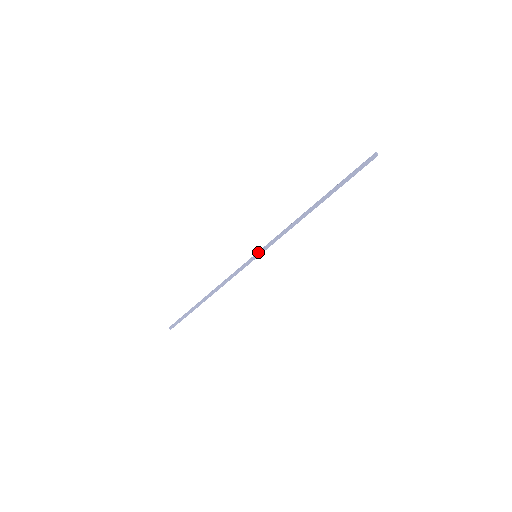
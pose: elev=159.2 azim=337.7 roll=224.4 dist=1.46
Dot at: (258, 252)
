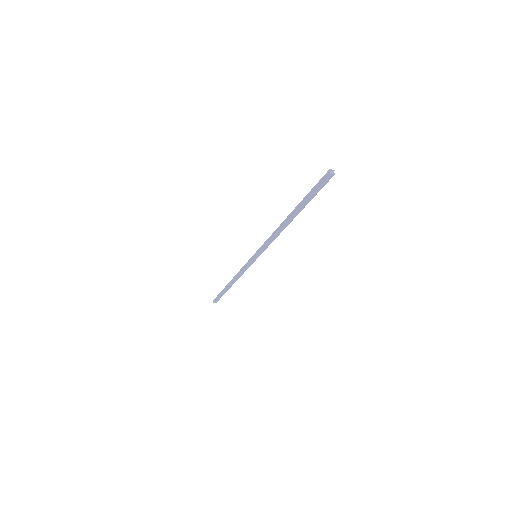
Dot at: (256, 252)
